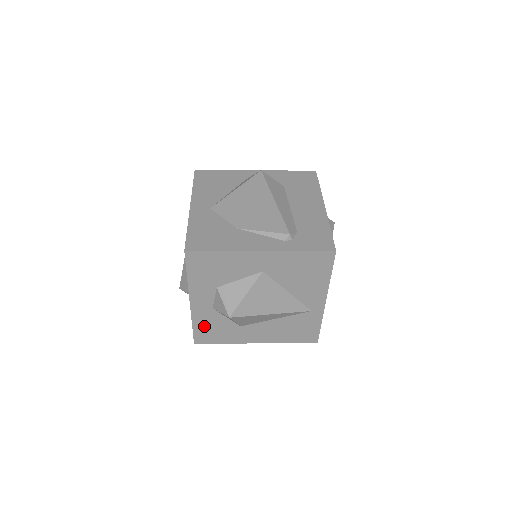
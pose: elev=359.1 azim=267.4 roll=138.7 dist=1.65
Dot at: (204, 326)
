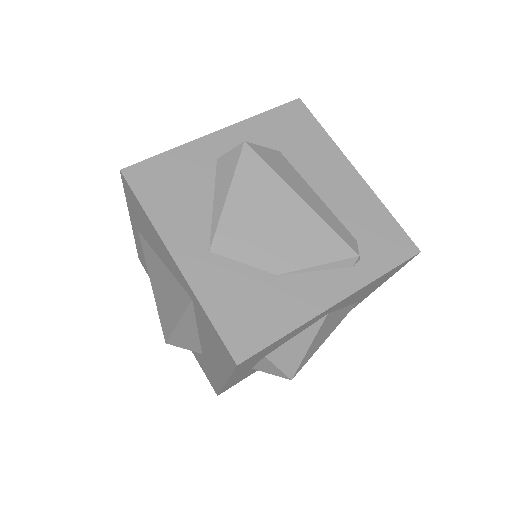
Dot at: (234, 382)
